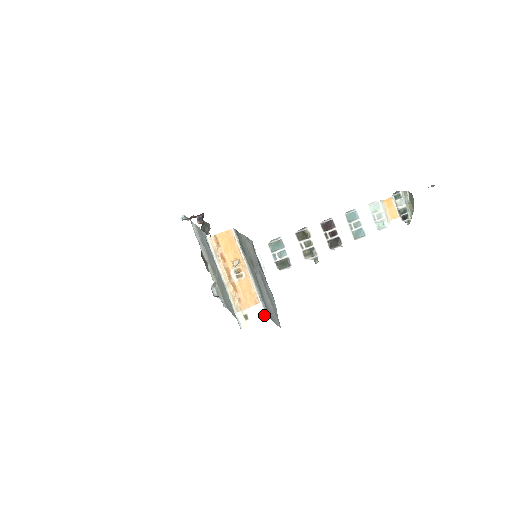
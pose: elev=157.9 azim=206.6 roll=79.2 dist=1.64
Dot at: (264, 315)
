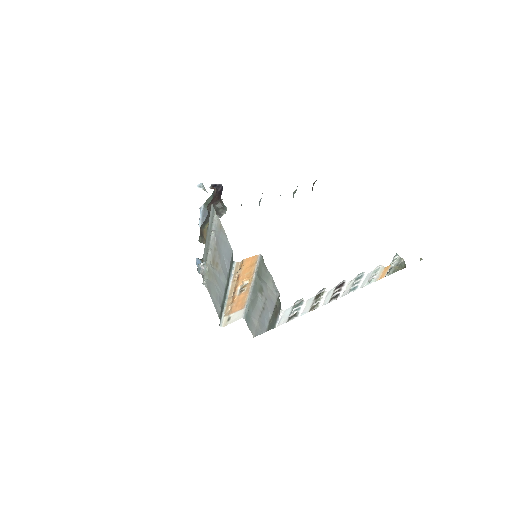
Dot at: (242, 316)
